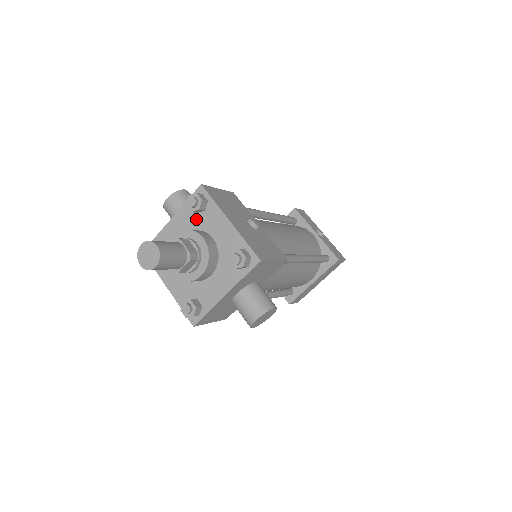
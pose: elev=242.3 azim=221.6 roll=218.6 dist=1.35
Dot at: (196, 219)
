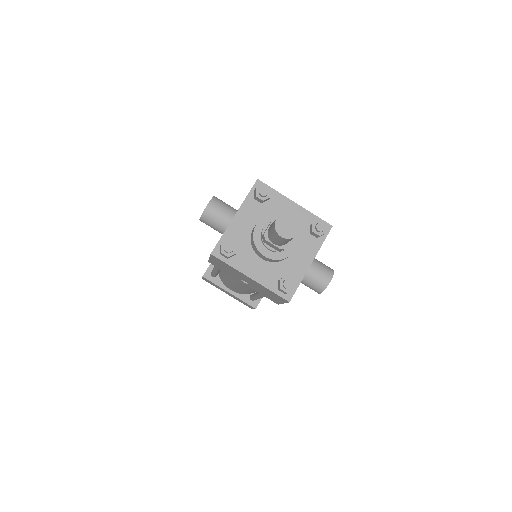
Dot at: (262, 209)
